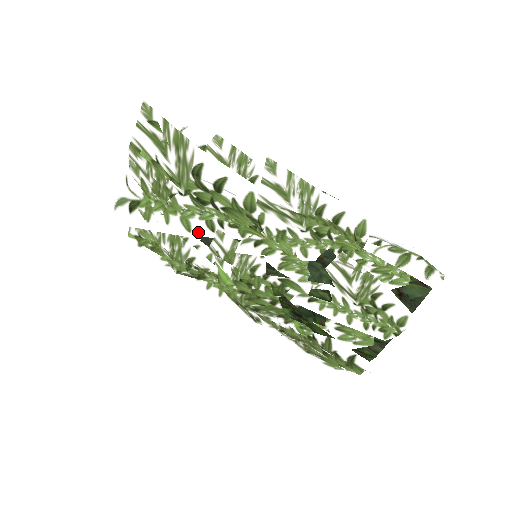
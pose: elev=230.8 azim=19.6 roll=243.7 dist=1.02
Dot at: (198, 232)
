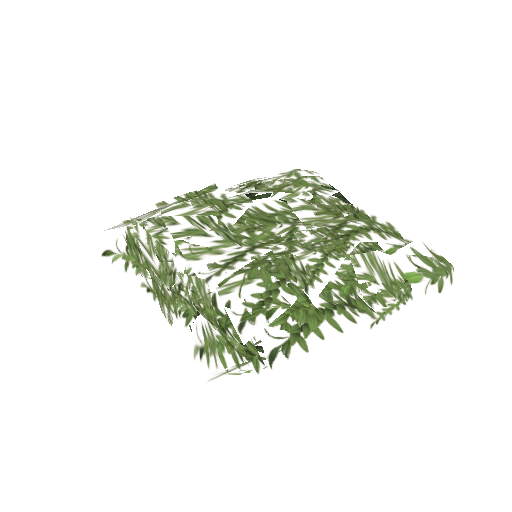
Dot at: occluded
